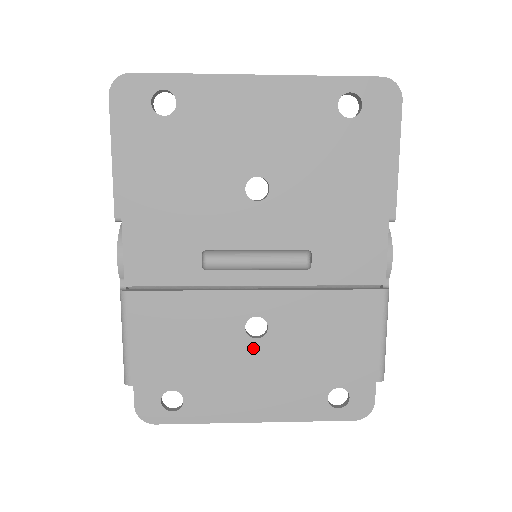
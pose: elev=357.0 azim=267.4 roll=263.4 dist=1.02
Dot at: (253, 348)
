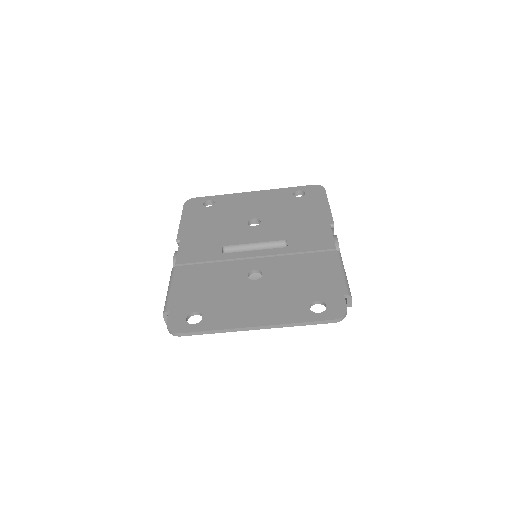
Dot at: (253, 285)
